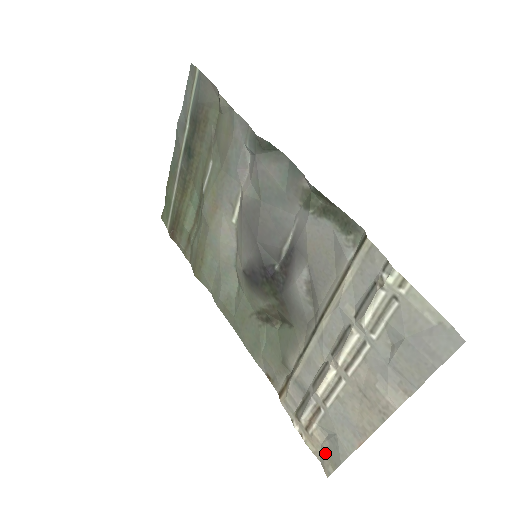
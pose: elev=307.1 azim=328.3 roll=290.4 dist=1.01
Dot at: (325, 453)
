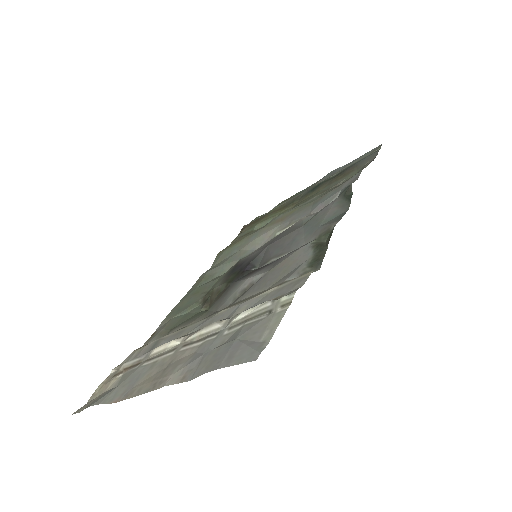
Dot at: (96, 398)
